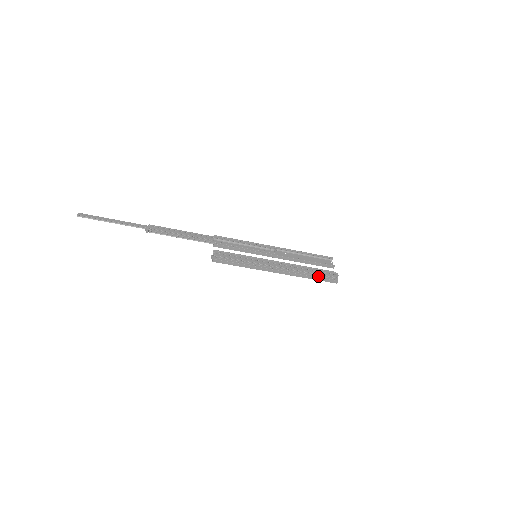
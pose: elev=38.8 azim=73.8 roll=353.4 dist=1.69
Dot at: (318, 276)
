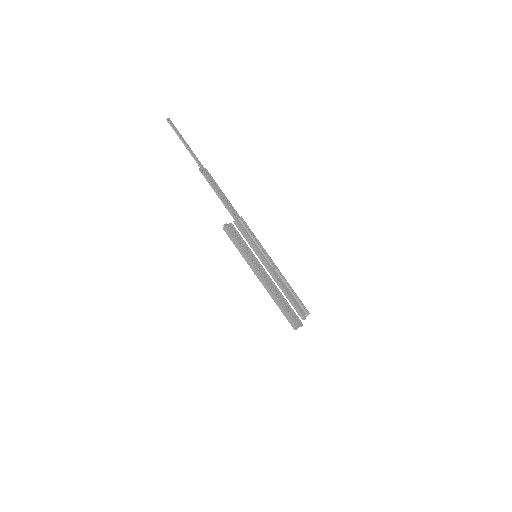
Dot at: (286, 311)
